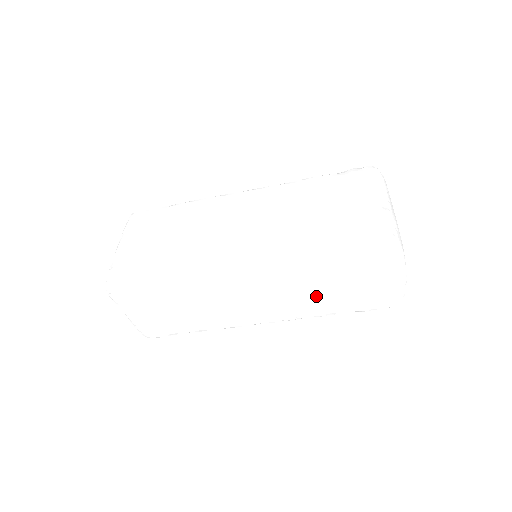
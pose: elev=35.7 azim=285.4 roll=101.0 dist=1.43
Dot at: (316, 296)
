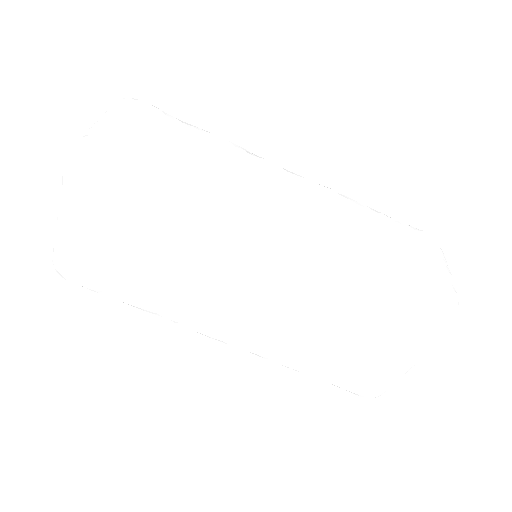
Dot at: (360, 244)
